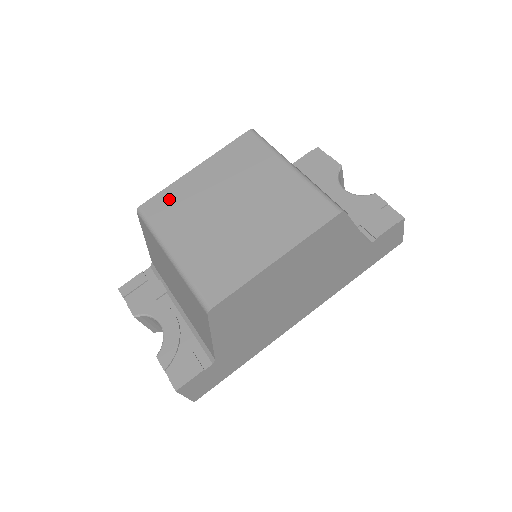
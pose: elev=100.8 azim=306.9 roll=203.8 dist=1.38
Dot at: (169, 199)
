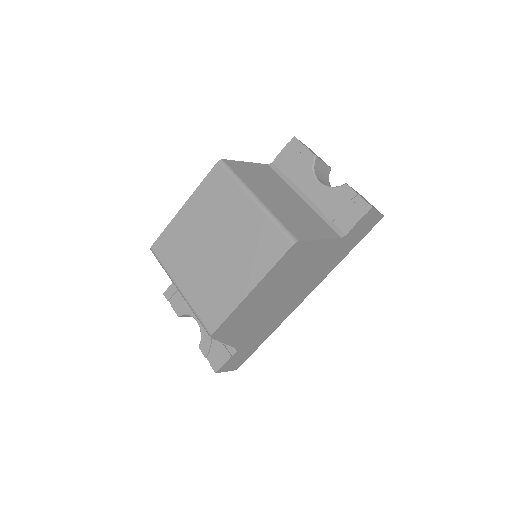
Dot at: (170, 239)
